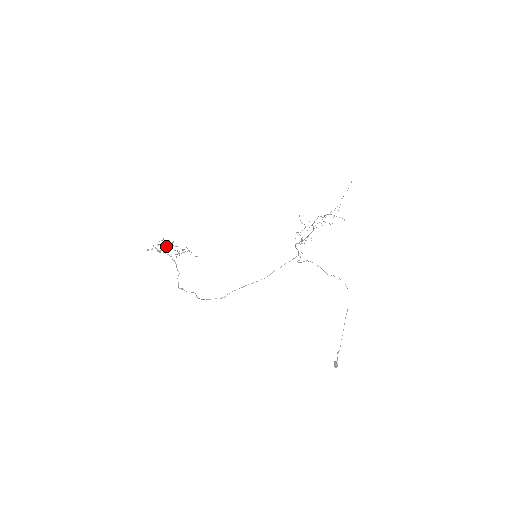
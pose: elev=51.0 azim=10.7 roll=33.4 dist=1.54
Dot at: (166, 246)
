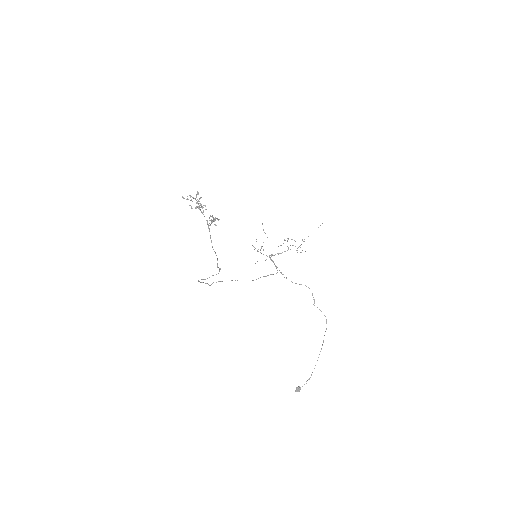
Dot at: occluded
